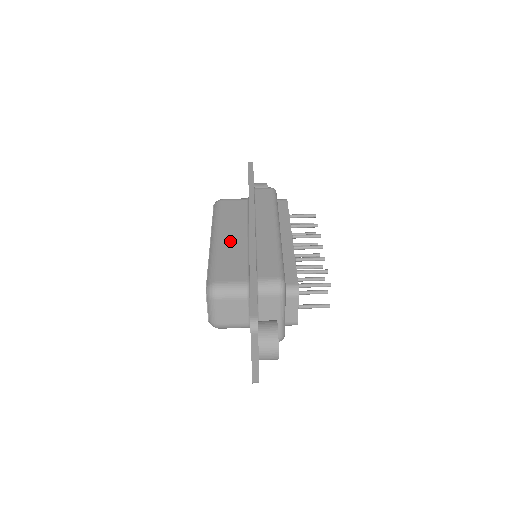
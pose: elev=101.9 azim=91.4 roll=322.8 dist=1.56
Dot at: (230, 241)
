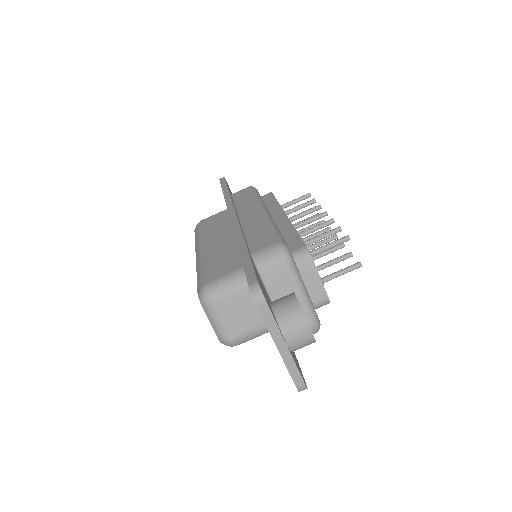
Dot at: (216, 245)
